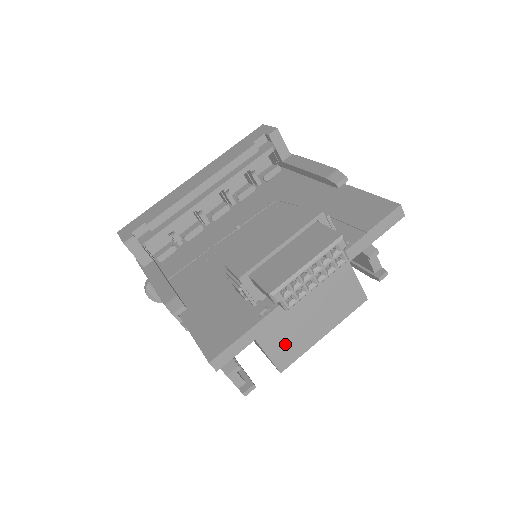
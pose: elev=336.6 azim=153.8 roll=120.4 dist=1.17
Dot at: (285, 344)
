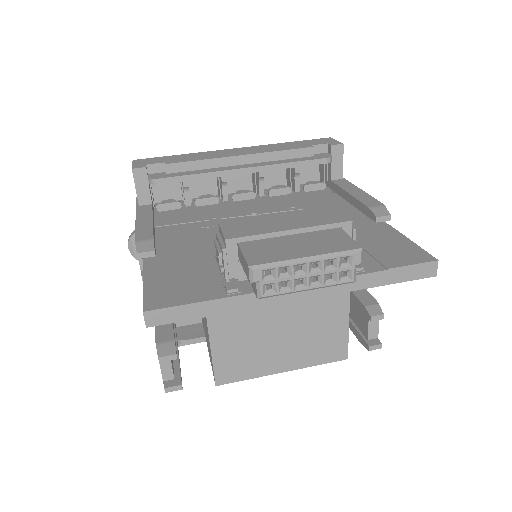
Dot at: (237, 356)
